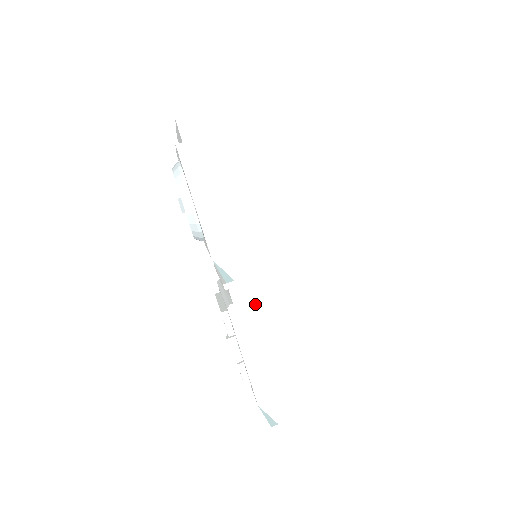
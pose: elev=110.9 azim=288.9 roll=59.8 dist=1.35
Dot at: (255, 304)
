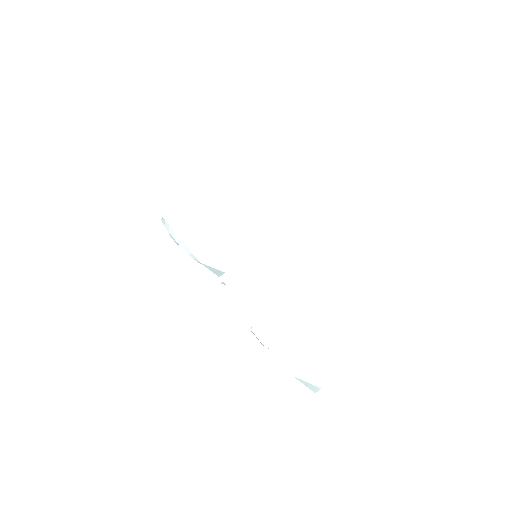
Dot at: (250, 285)
